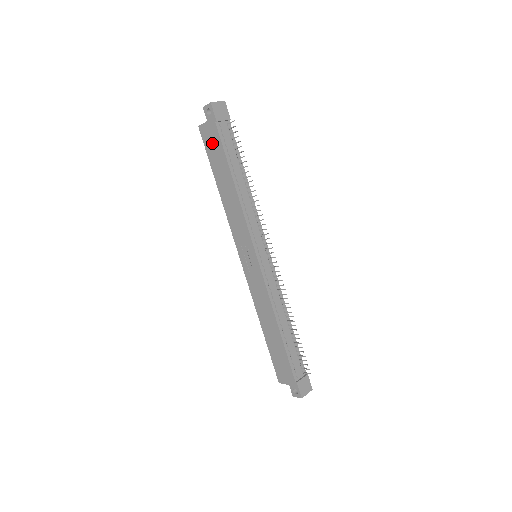
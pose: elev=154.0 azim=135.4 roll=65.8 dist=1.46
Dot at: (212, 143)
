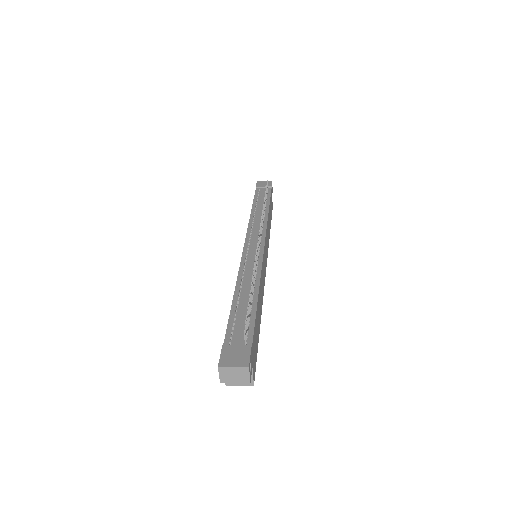
Dot at: occluded
